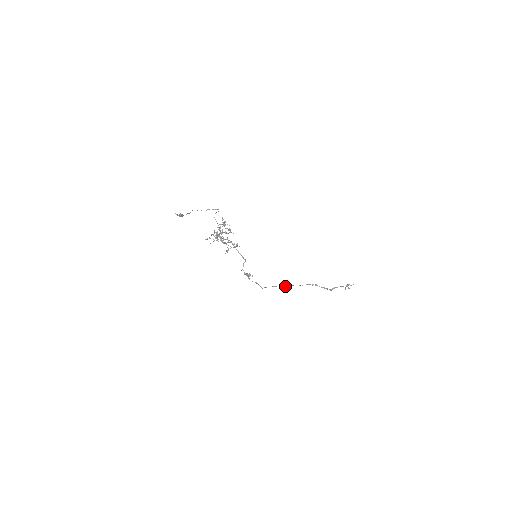
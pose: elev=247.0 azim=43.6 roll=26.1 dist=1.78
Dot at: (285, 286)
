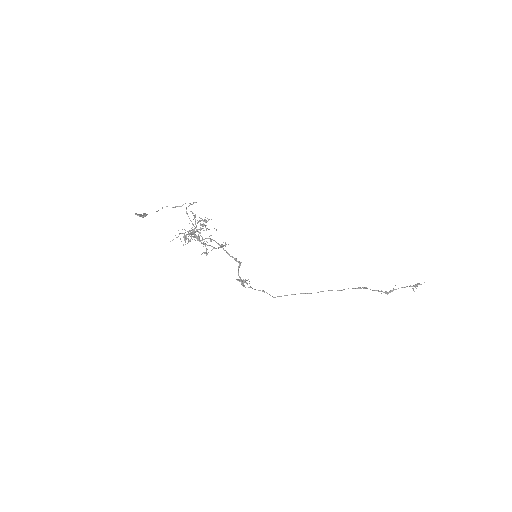
Dot at: occluded
